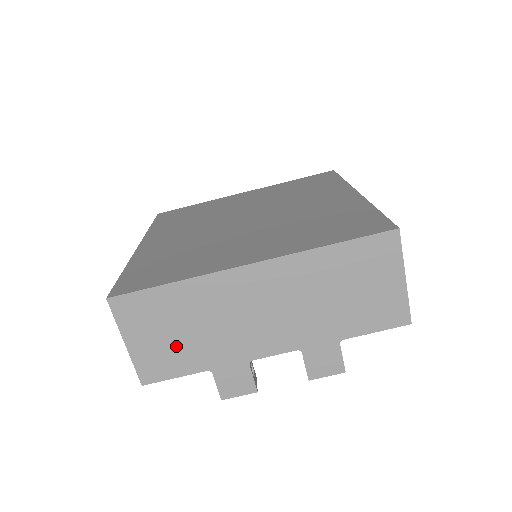
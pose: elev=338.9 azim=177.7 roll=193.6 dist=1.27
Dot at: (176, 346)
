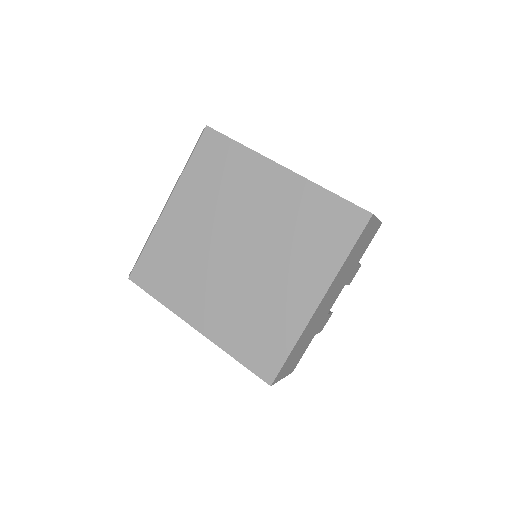
Dot at: (301, 351)
